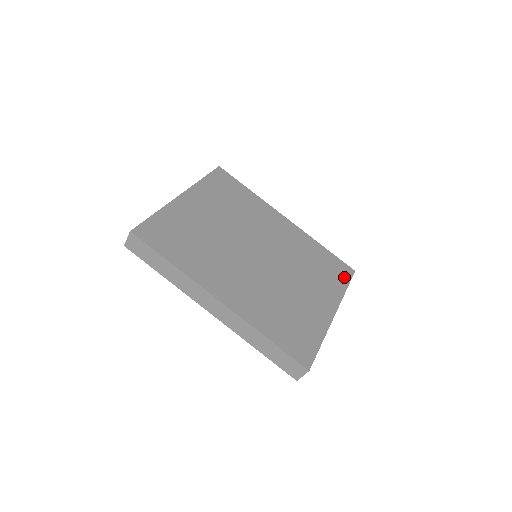
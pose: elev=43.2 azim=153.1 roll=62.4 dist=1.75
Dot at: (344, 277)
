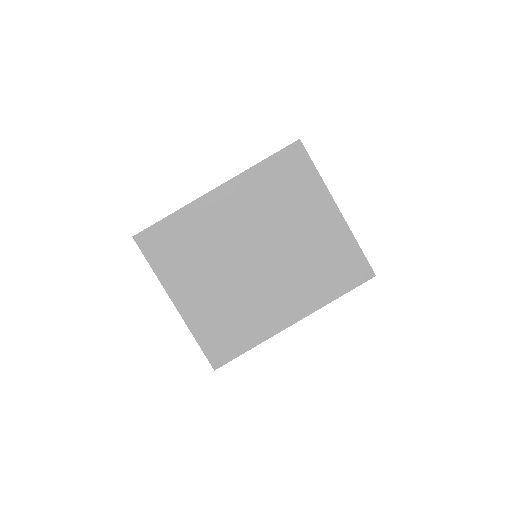
Dot at: (304, 163)
